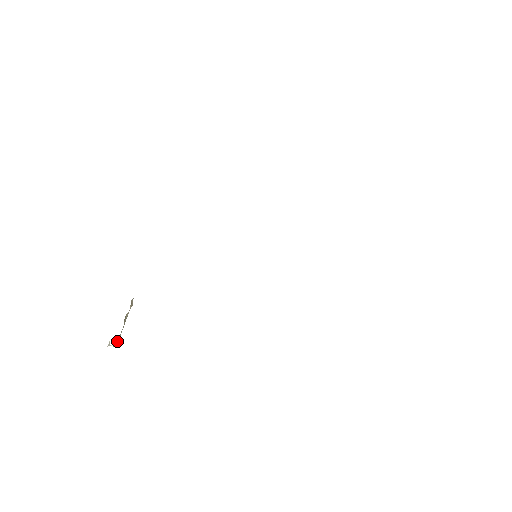
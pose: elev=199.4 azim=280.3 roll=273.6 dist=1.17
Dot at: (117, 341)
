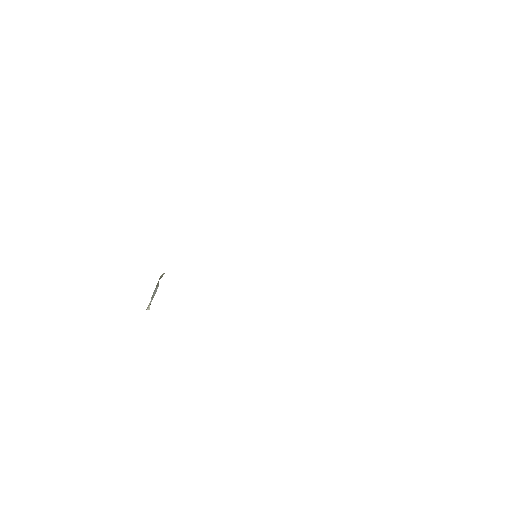
Dot at: occluded
